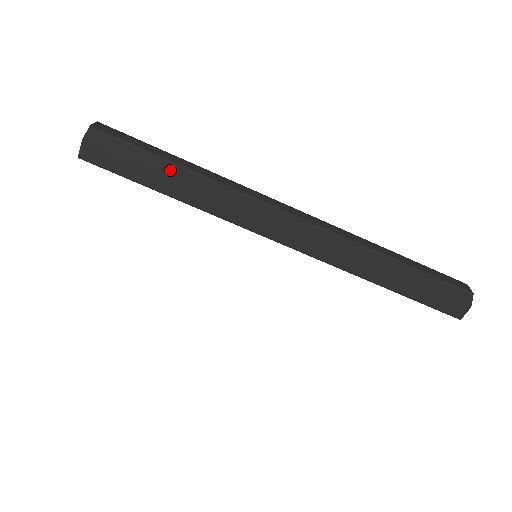
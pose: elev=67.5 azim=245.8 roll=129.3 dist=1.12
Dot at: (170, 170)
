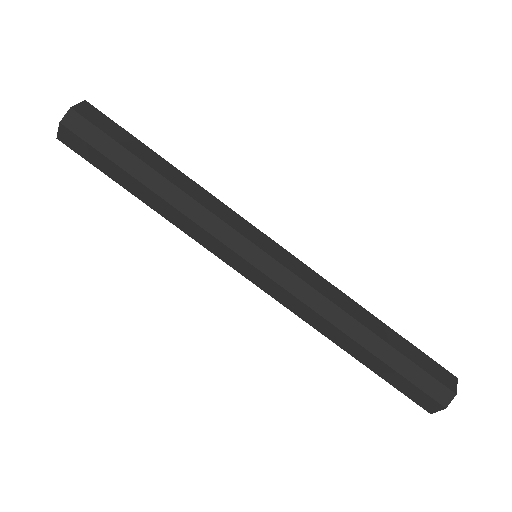
Dot at: (143, 174)
